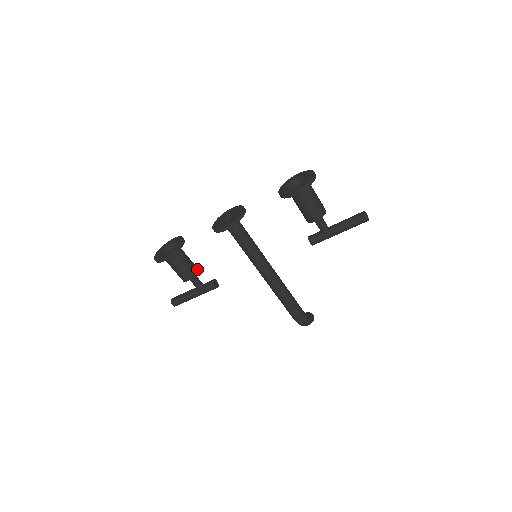
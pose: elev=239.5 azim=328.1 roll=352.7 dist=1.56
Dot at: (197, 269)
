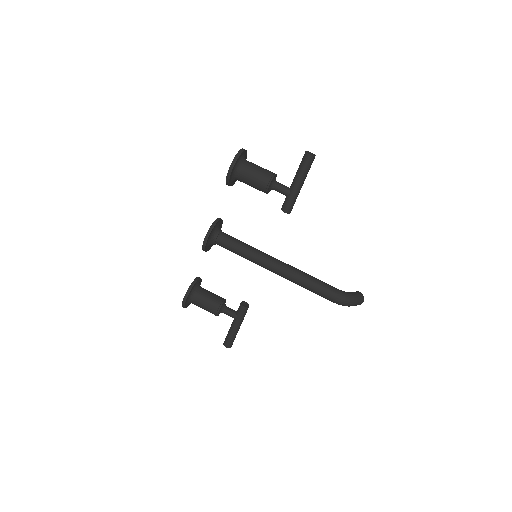
Dot at: (223, 299)
